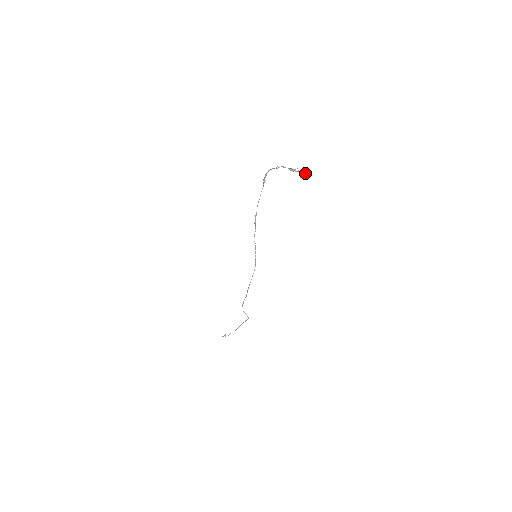
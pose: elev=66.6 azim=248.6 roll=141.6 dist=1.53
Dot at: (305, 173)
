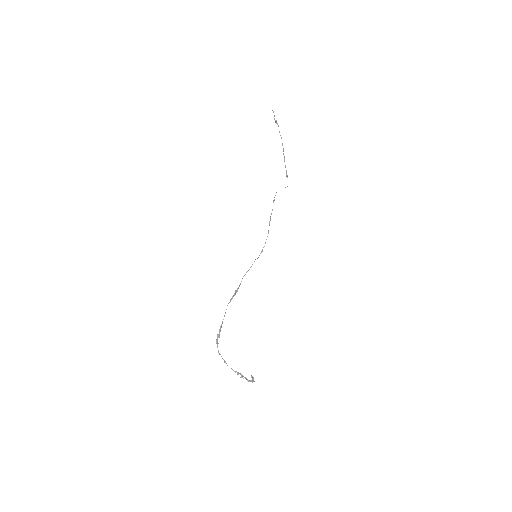
Dot at: (252, 381)
